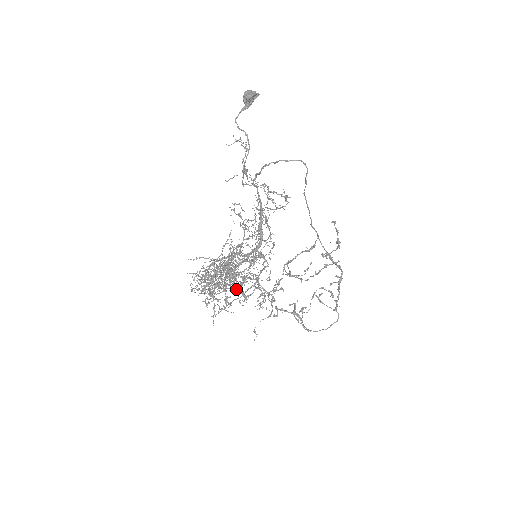
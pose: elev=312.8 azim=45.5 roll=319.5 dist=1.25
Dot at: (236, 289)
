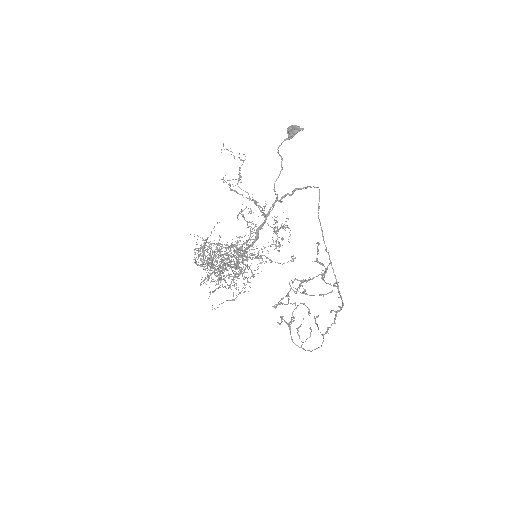
Dot at: (216, 269)
